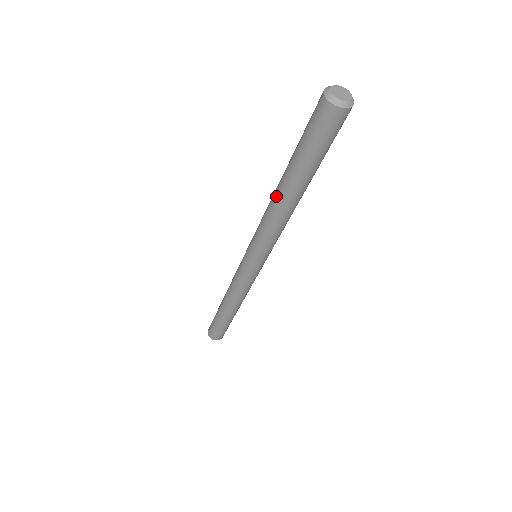
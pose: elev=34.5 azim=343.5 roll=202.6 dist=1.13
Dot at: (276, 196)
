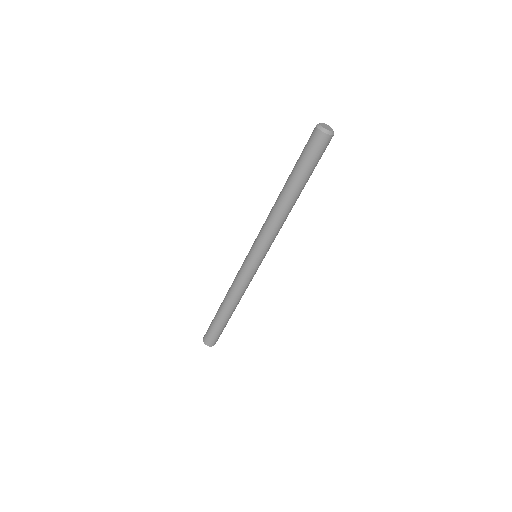
Dot at: (278, 197)
